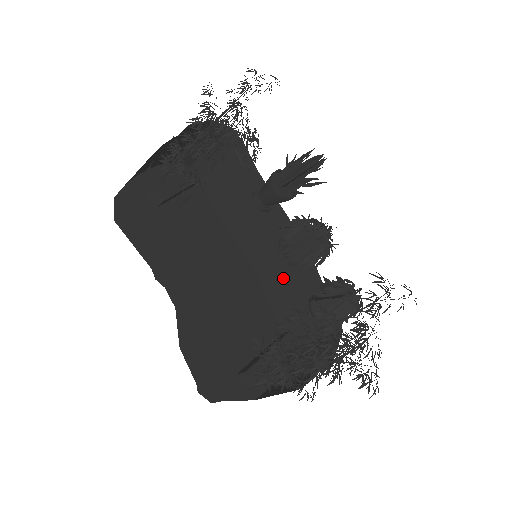
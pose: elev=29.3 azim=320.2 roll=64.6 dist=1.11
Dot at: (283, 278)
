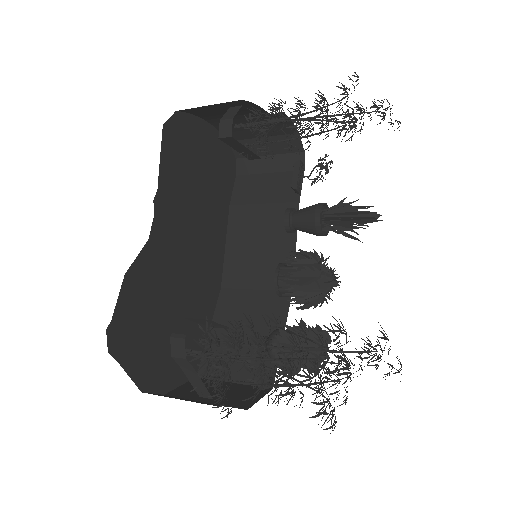
Dot at: (245, 307)
